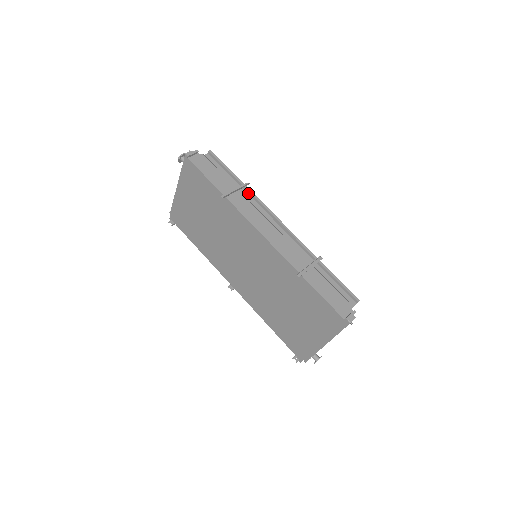
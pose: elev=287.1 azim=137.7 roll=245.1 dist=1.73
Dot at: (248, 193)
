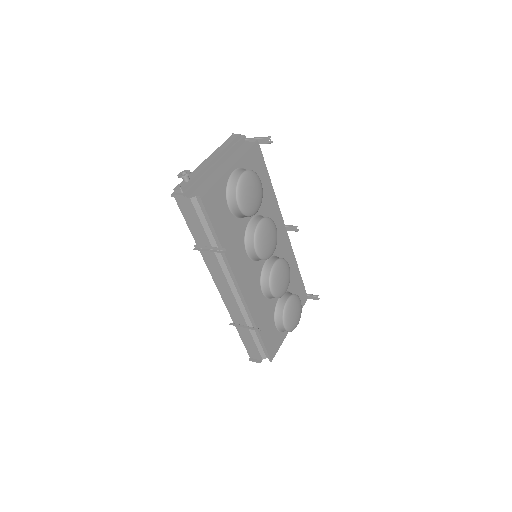
Dot at: (225, 254)
